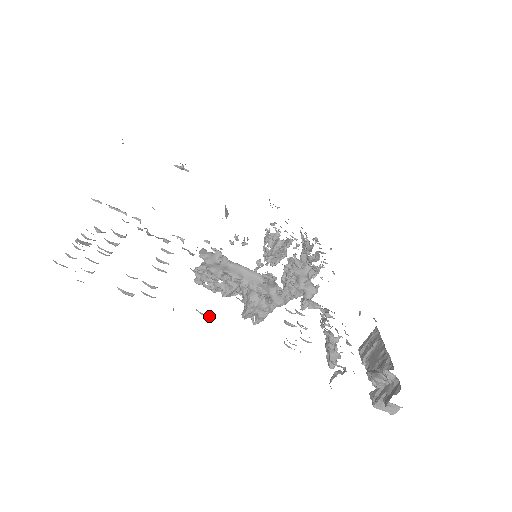
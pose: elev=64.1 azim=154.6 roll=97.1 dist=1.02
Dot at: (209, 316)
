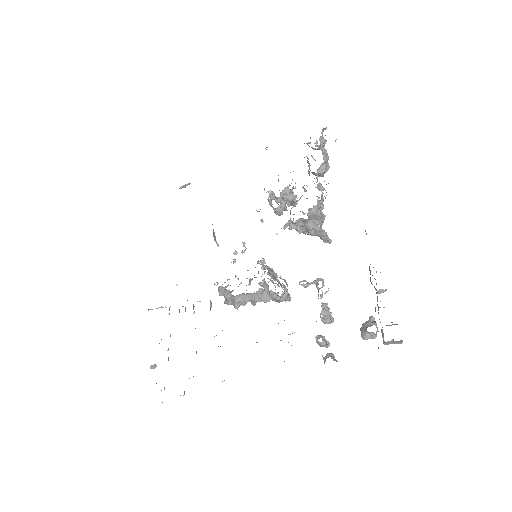
Dot at: occluded
